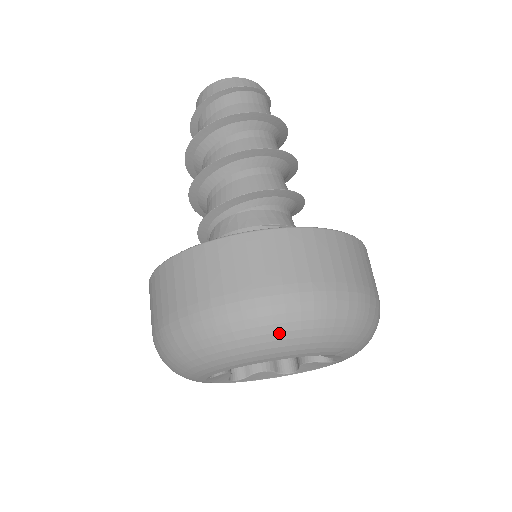
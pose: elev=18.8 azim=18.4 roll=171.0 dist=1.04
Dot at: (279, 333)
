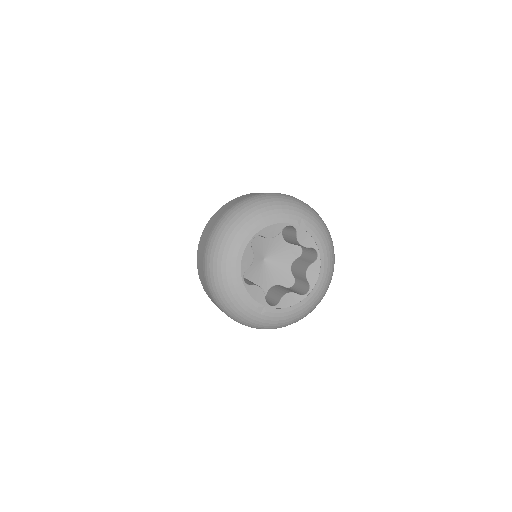
Dot at: (253, 208)
